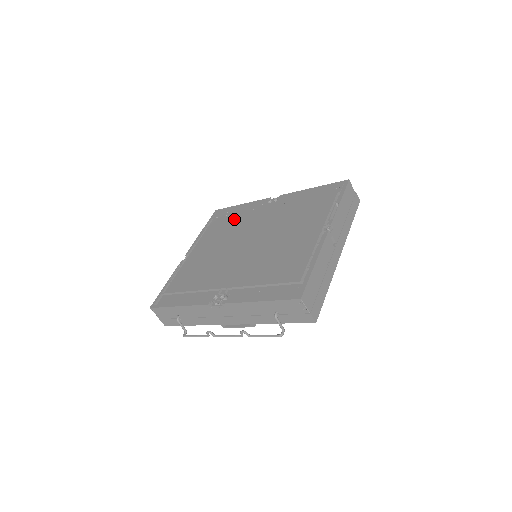
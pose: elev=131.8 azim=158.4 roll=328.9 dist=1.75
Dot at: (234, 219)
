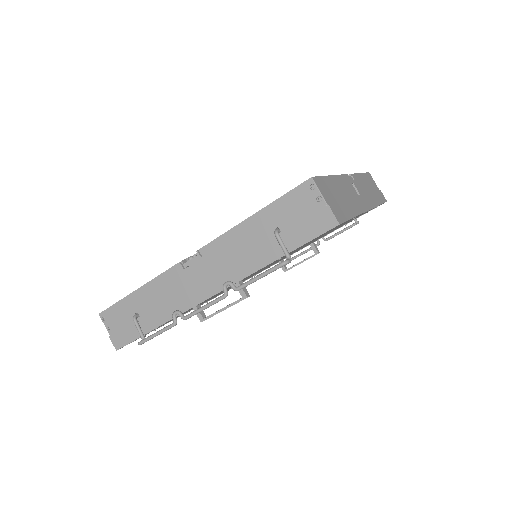
Dot at: occluded
